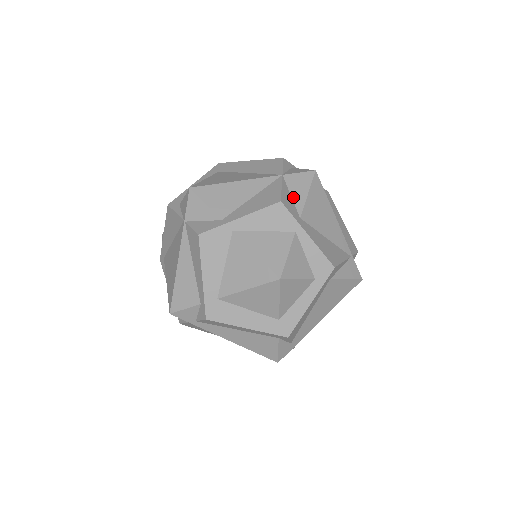
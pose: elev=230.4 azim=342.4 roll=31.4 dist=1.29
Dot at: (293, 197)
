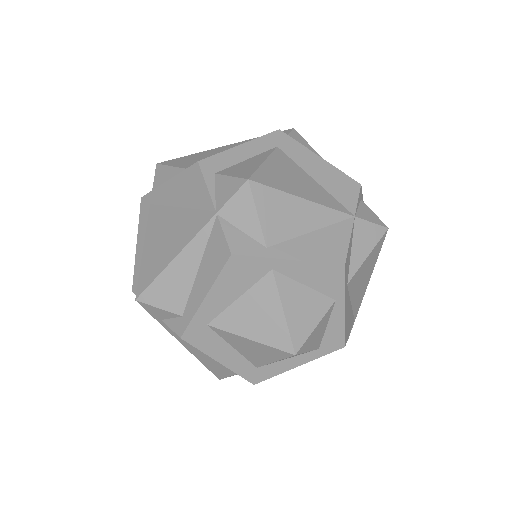
Dot at: (352, 253)
